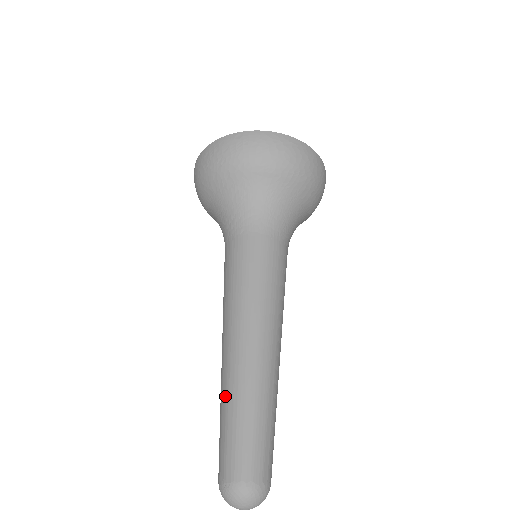
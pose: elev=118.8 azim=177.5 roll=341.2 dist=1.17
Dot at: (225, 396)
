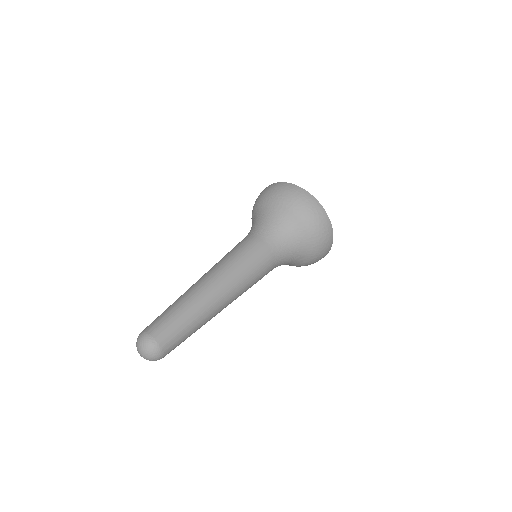
Dot at: occluded
